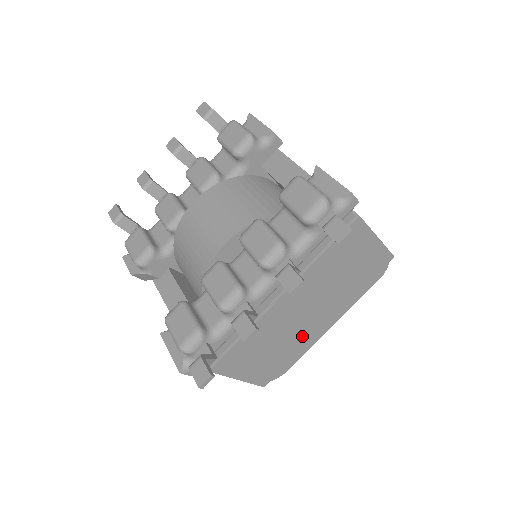
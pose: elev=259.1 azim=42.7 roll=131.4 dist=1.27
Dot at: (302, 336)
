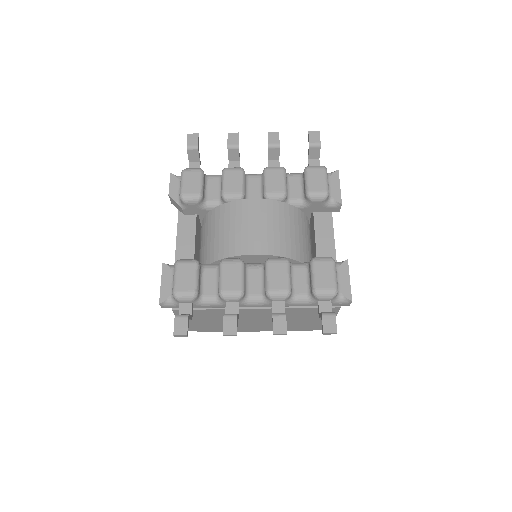
Dot at: (238, 327)
